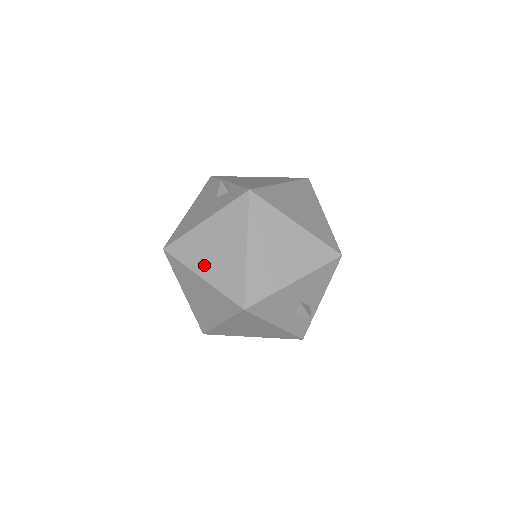
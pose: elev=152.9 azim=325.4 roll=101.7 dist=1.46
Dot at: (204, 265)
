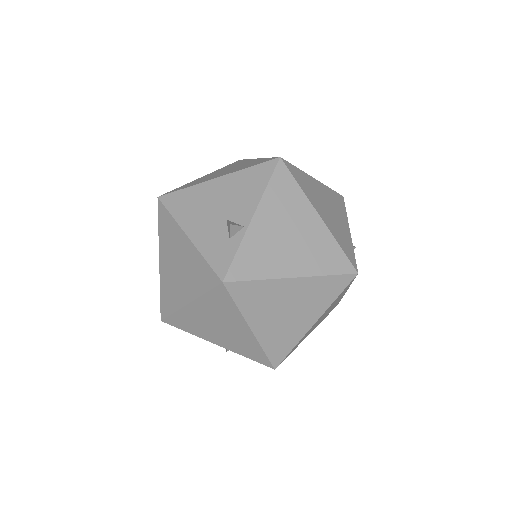
Dot at: (165, 258)
